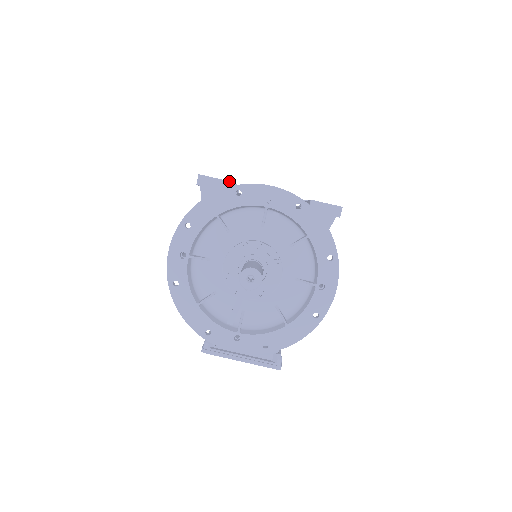
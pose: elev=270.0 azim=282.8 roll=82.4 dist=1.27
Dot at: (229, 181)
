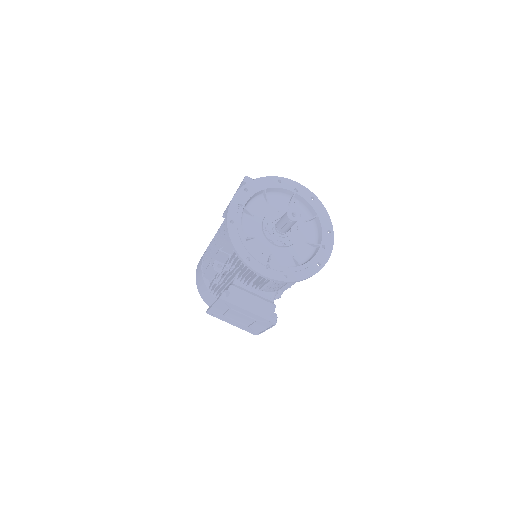
Dot at: occluded
